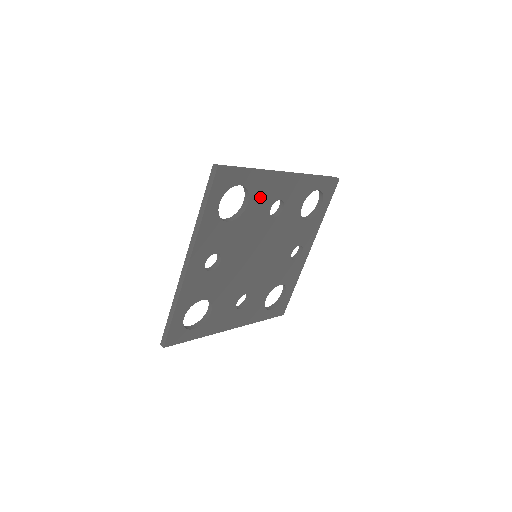
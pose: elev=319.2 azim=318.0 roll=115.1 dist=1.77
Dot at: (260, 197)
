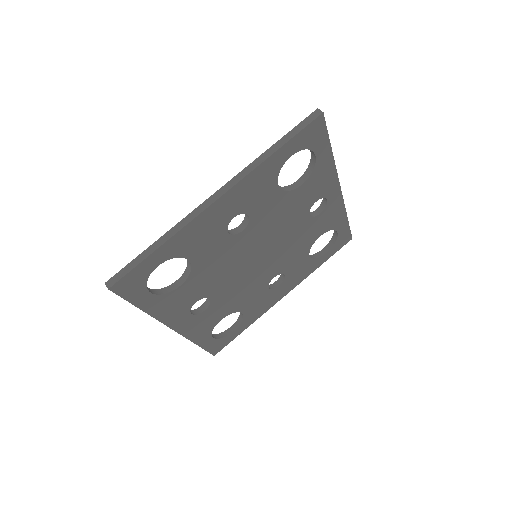
Dot at: (200, 243)
